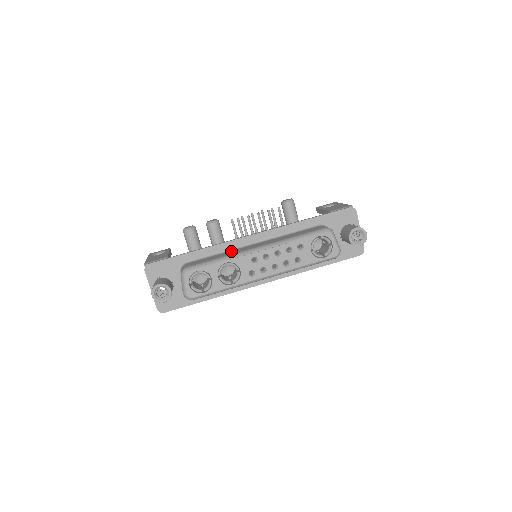
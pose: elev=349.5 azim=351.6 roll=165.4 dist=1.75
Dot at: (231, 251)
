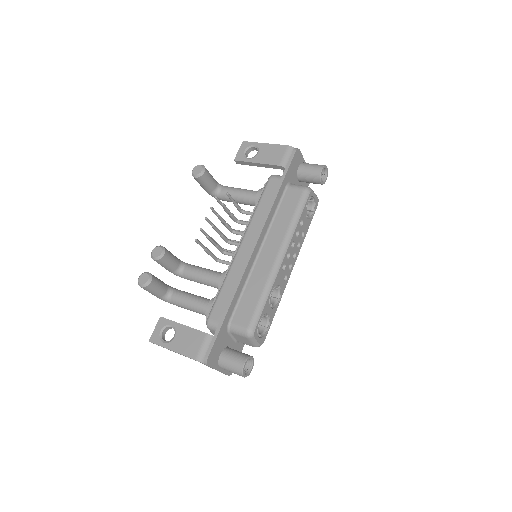
Dot at: (254, 276)
